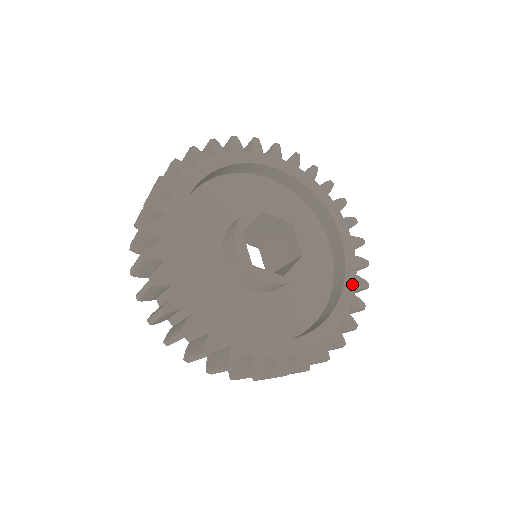
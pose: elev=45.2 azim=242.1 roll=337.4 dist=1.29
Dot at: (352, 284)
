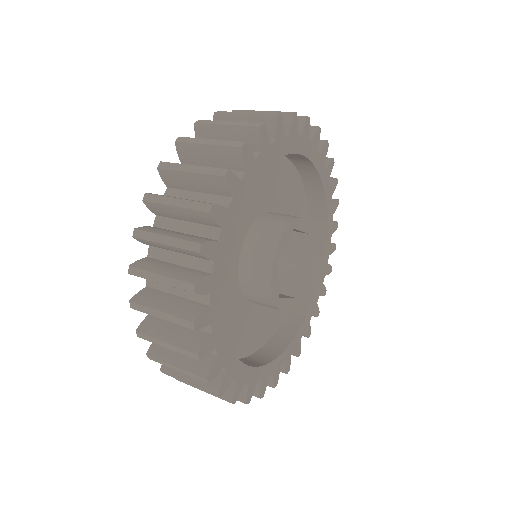
Dot at: (285, 358)
